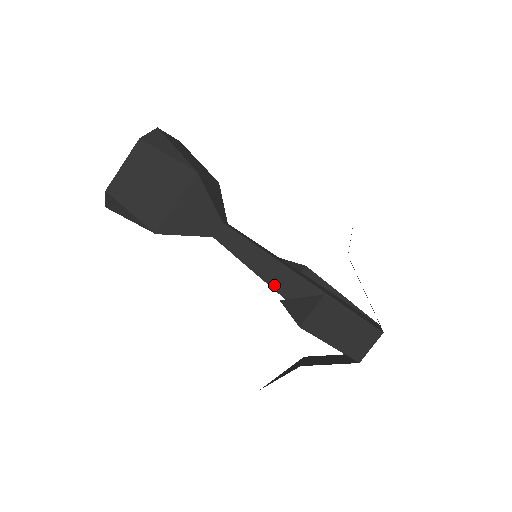
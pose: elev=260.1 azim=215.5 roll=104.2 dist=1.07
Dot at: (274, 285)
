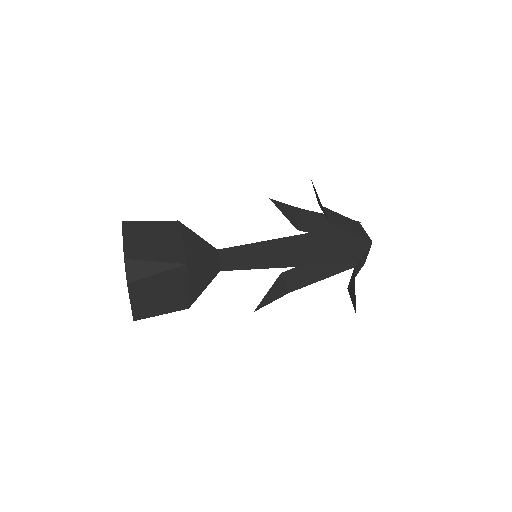
Dot at: (286, 250)
